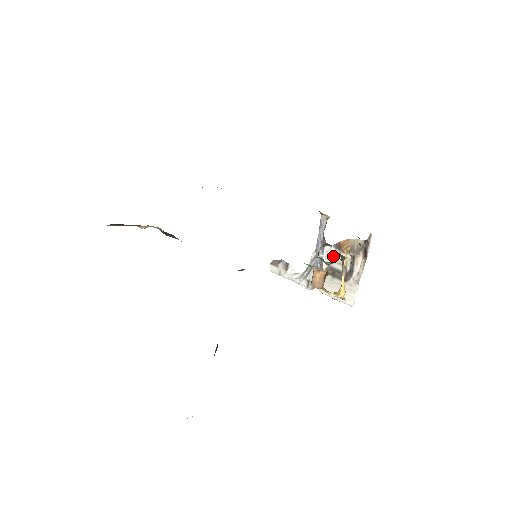
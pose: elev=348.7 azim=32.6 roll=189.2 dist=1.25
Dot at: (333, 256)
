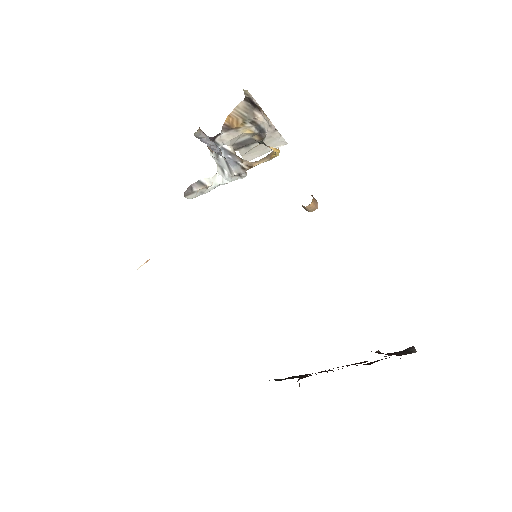
Dot at: (231, 138)
